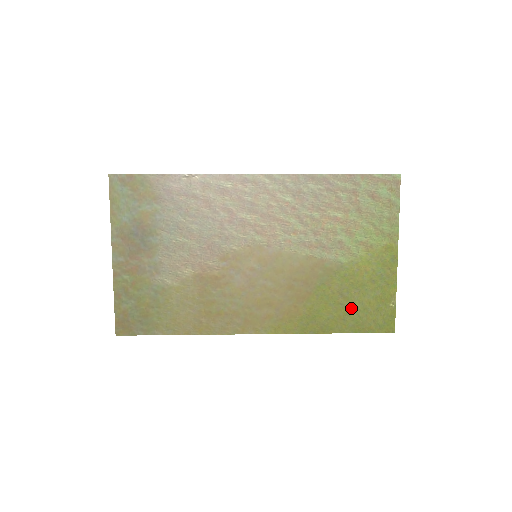
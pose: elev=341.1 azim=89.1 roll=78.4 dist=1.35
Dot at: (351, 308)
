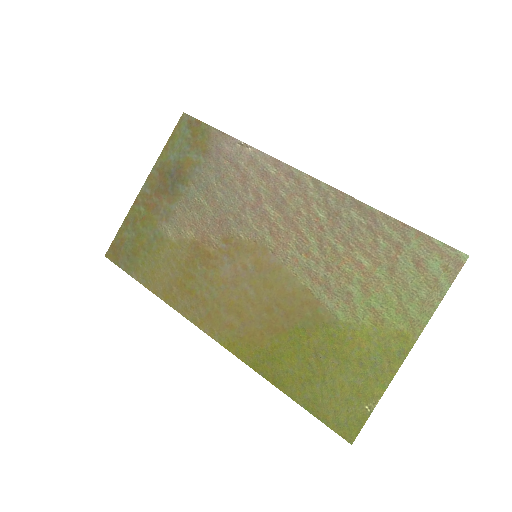
Dot at: (318, 377)
